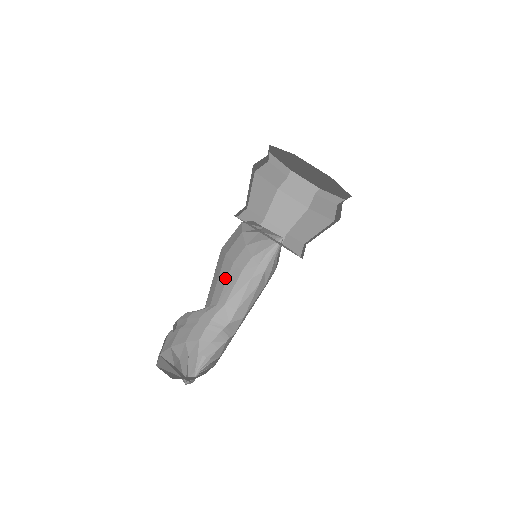
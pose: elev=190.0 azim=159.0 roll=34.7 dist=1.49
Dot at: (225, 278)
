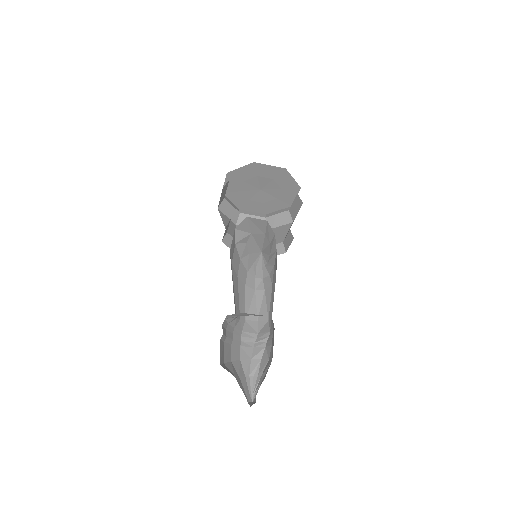
Dot at: (237, 291)
